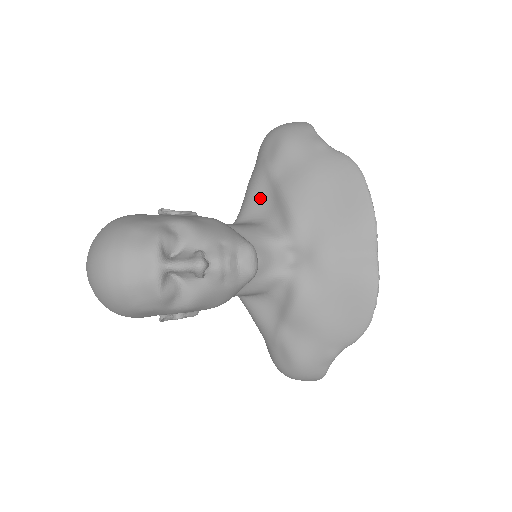
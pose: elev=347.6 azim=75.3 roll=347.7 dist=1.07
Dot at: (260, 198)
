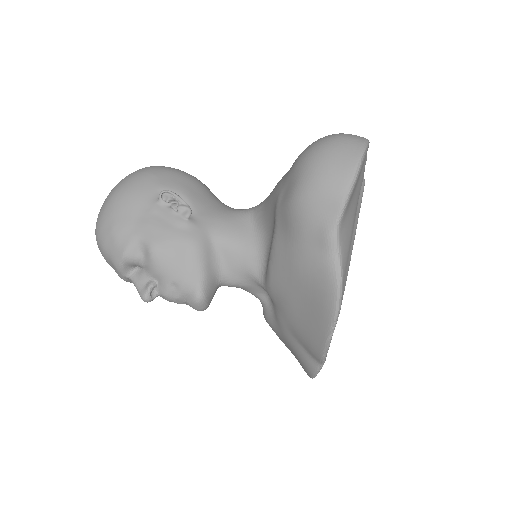
Dot at: (269, 219)
